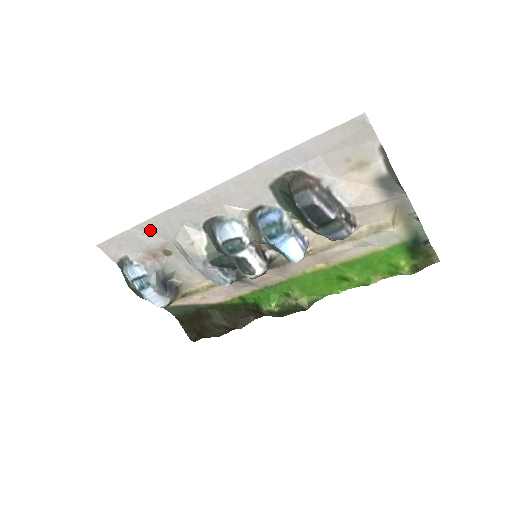
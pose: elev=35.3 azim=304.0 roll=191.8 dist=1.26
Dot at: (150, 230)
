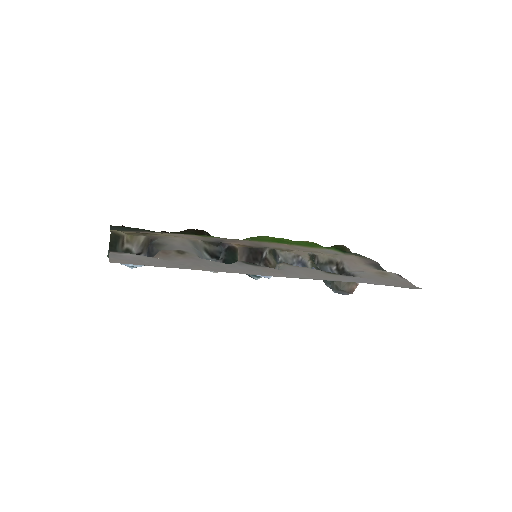
Dot at: (193, 265)
